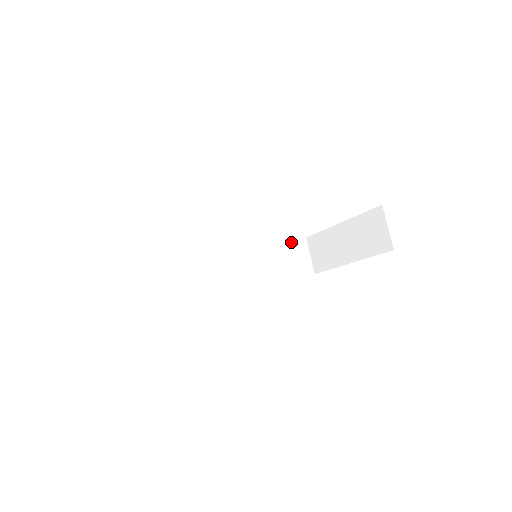
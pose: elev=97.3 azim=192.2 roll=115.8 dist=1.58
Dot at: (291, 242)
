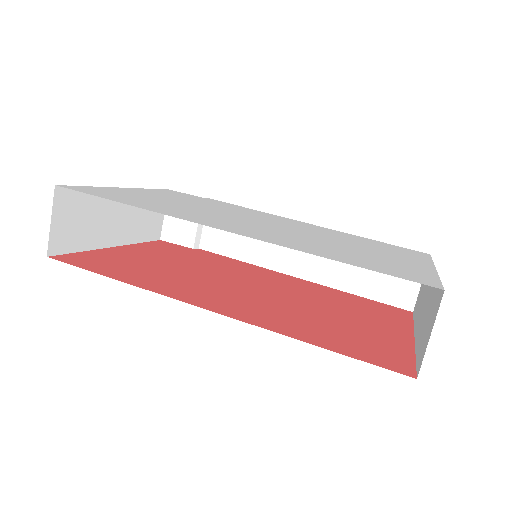
Dot at: occluded
